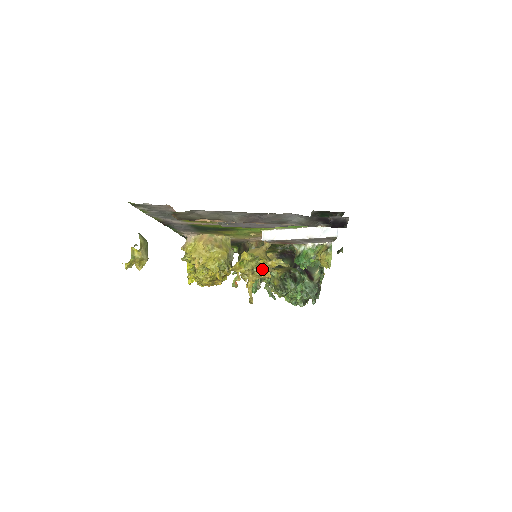
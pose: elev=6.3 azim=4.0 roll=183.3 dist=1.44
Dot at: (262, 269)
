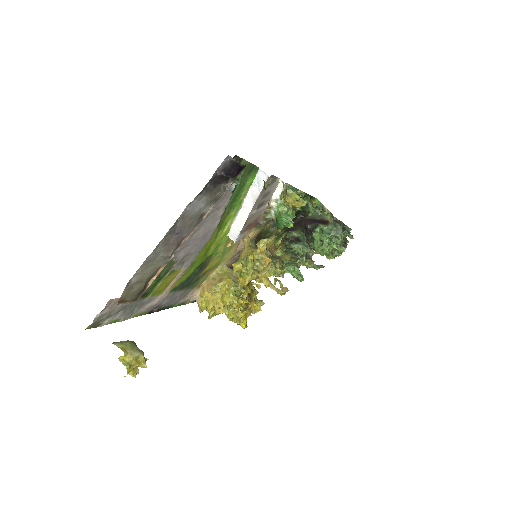
Dot at: (259, 262)
